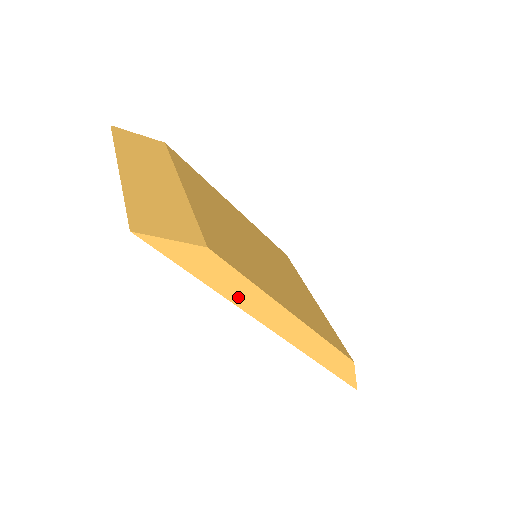
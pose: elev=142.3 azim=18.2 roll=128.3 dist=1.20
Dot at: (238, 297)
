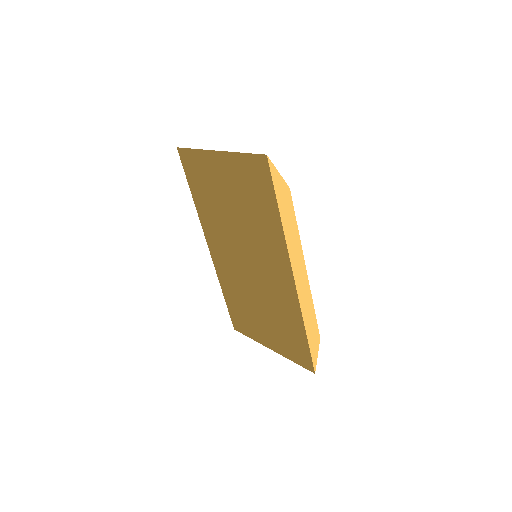
Dot at: (289, 236)
